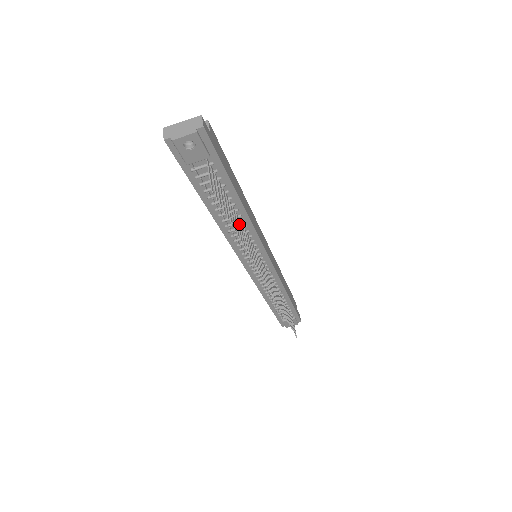
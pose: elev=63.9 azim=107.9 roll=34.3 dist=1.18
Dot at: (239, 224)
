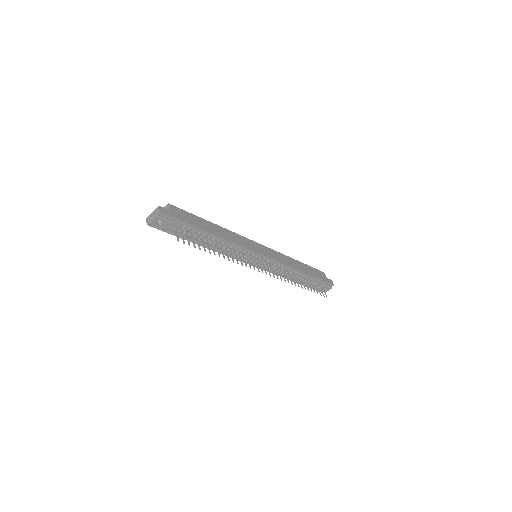
Dot at: (223, 245)
